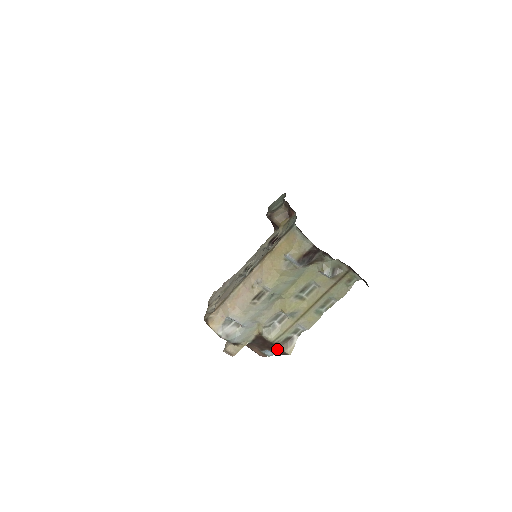
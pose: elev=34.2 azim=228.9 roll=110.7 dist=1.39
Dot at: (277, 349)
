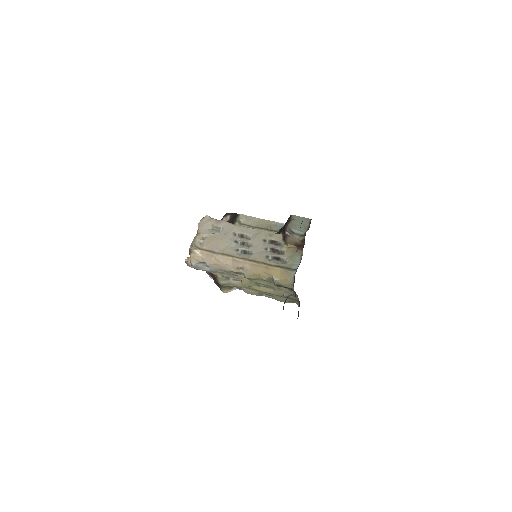
Dot at: (219, 285)
